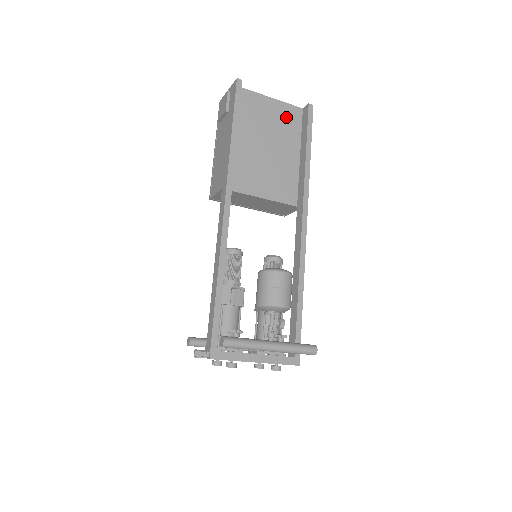
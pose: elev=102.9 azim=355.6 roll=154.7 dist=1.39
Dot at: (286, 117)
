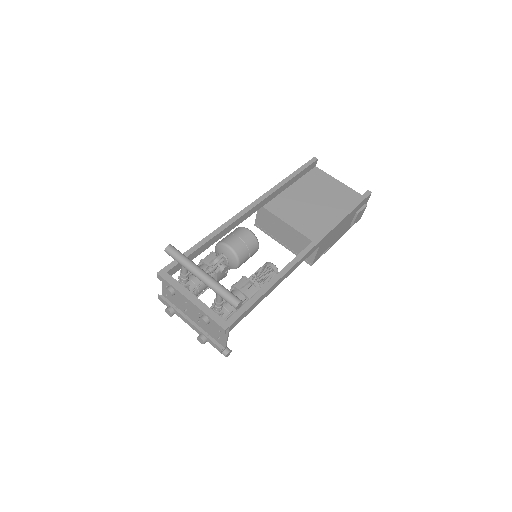
Dot at: (345, 195)
